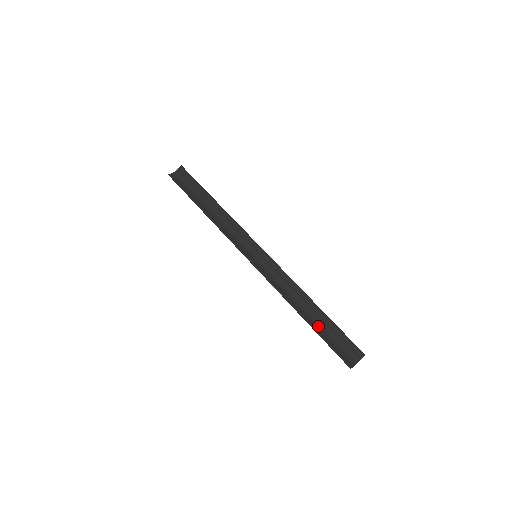
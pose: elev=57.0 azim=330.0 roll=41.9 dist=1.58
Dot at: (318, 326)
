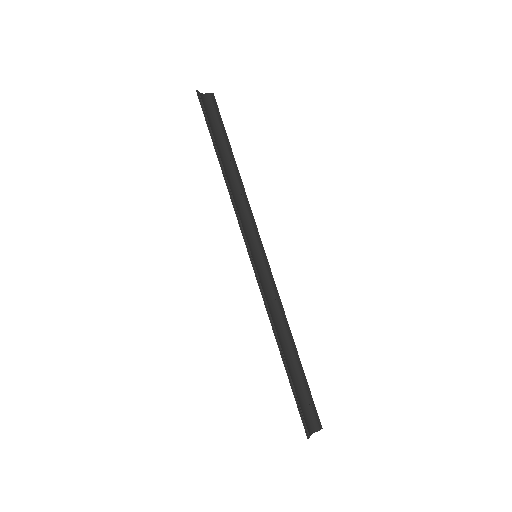
Dot at: (291, 373)
